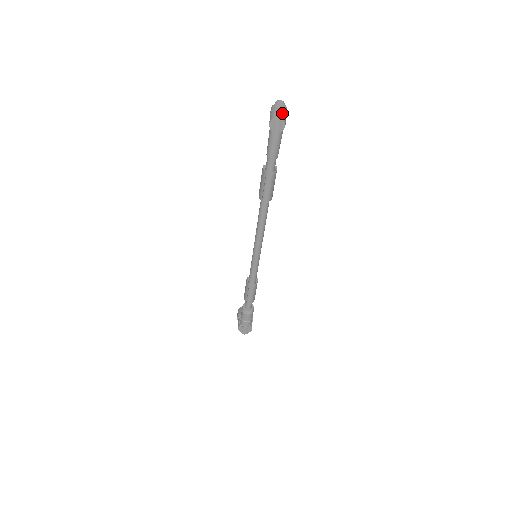
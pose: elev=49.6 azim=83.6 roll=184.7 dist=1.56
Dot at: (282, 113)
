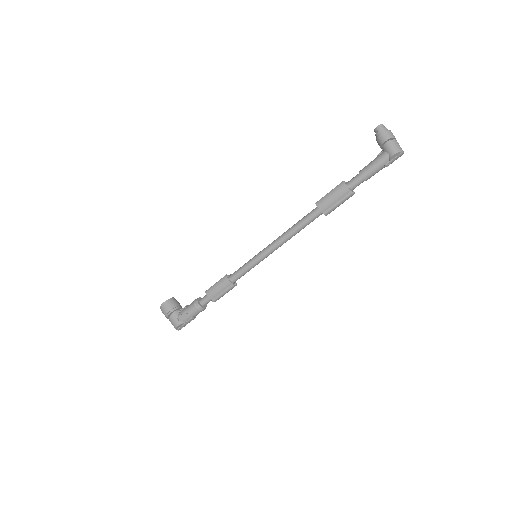
Dot at: (399, 145)
